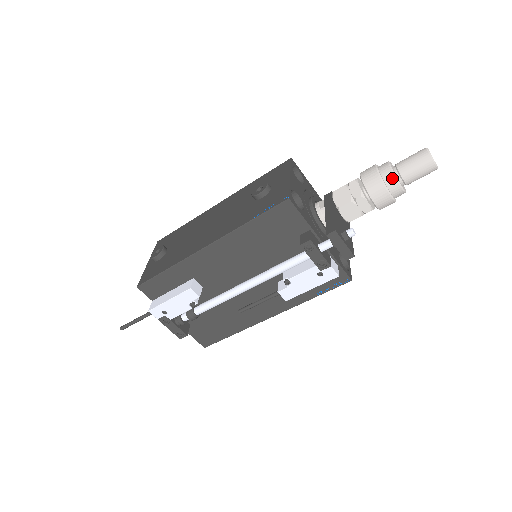
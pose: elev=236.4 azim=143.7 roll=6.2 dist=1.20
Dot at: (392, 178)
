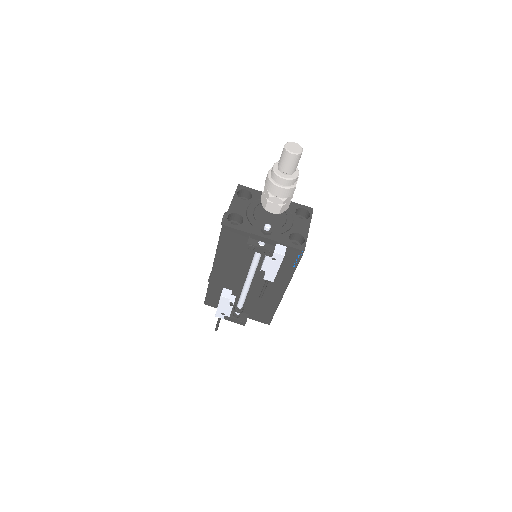
Dot at: (276, 177)
